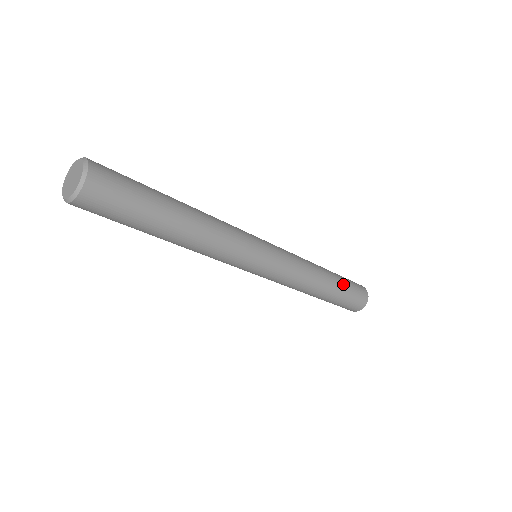
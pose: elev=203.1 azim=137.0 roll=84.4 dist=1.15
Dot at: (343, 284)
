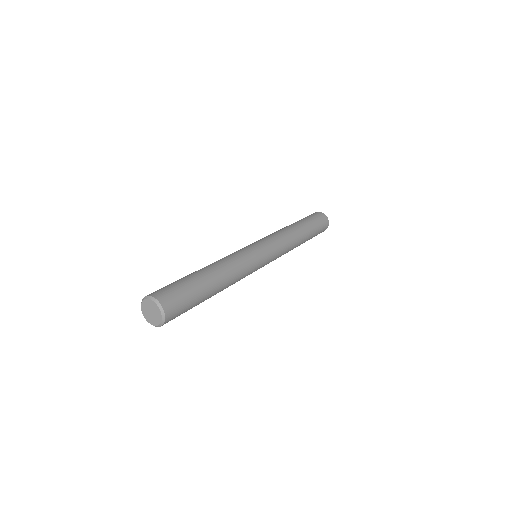
Dot at: occluded
